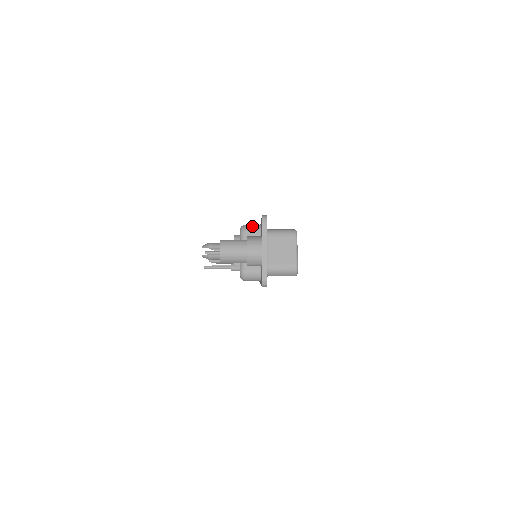
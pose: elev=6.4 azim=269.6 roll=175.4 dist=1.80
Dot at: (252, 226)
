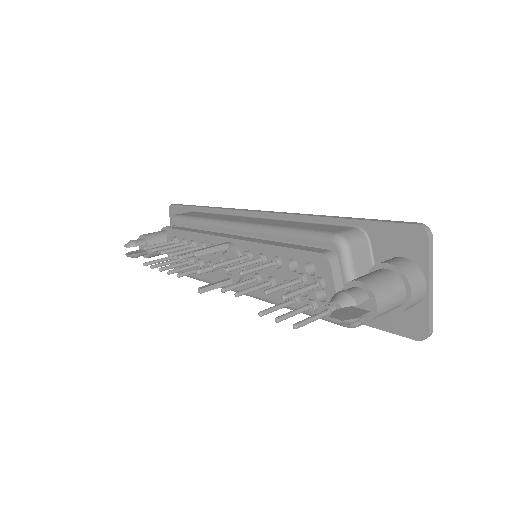
Dot at: (354, 234)
